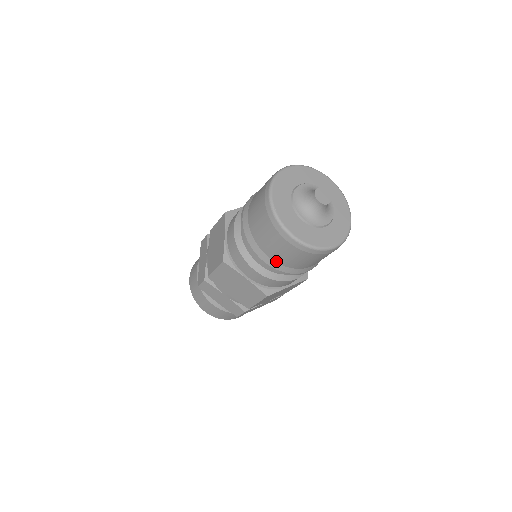
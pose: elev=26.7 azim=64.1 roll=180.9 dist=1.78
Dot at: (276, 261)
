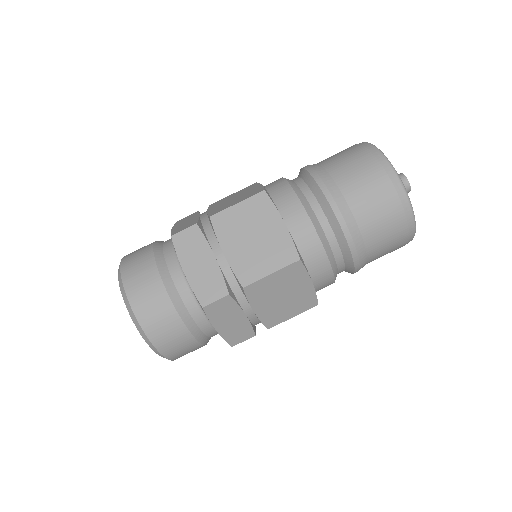
Dot at: (368, 255)
